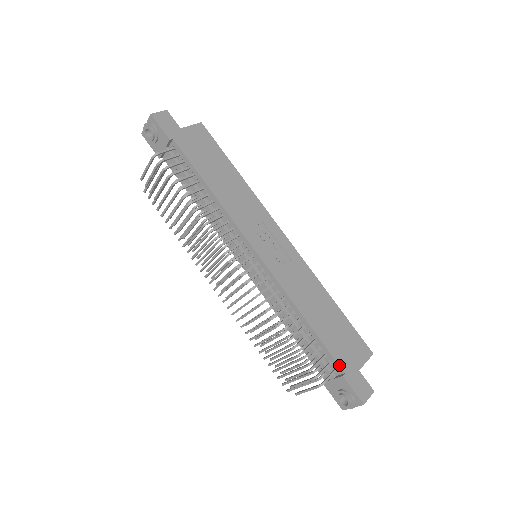
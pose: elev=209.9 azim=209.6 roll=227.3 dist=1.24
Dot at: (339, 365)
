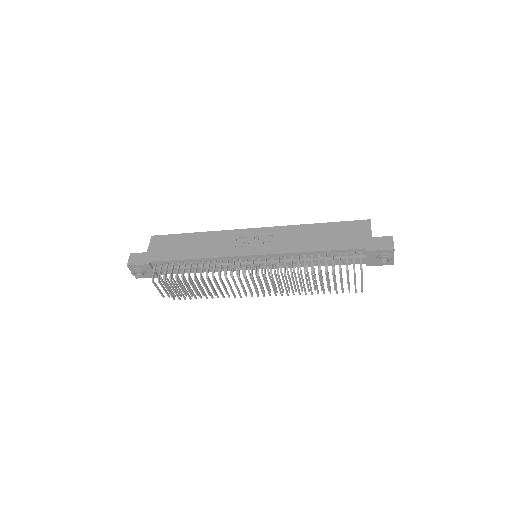
Dot at: (358, 249)
